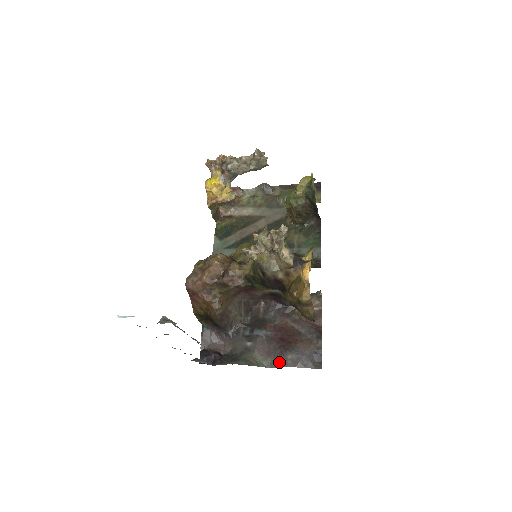
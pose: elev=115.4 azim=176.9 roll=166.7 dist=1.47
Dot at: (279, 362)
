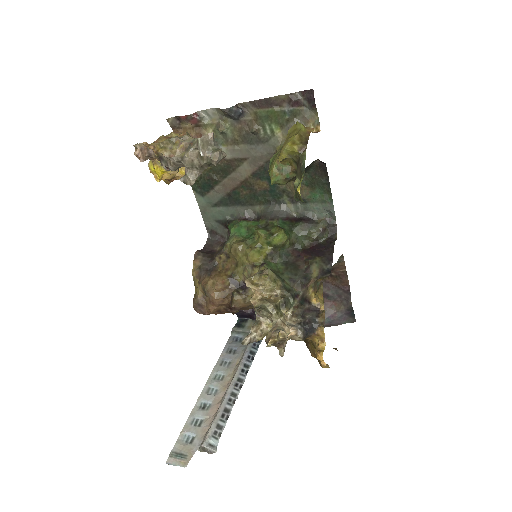
Dot at: occluded
